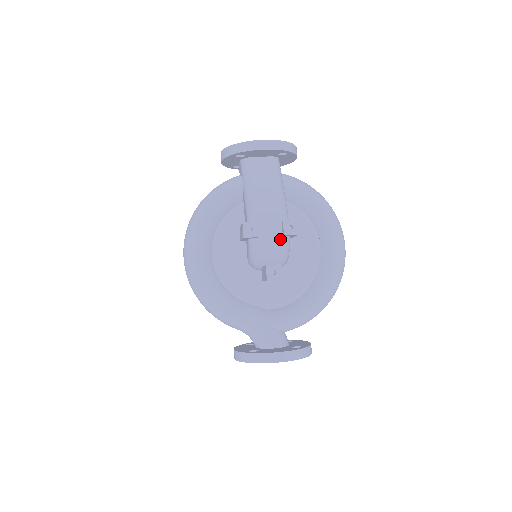
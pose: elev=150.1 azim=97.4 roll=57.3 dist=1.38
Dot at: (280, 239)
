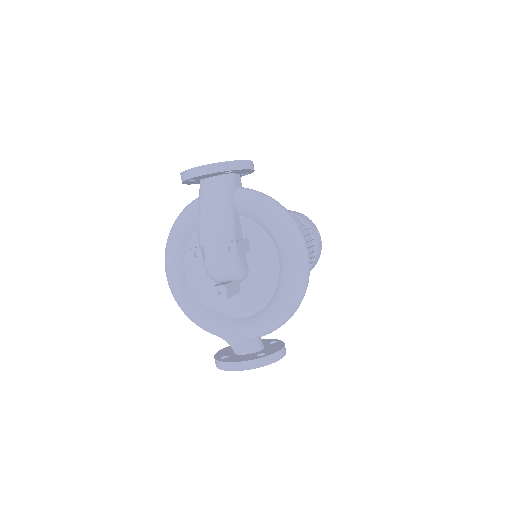
Dot at: (225, 260)
